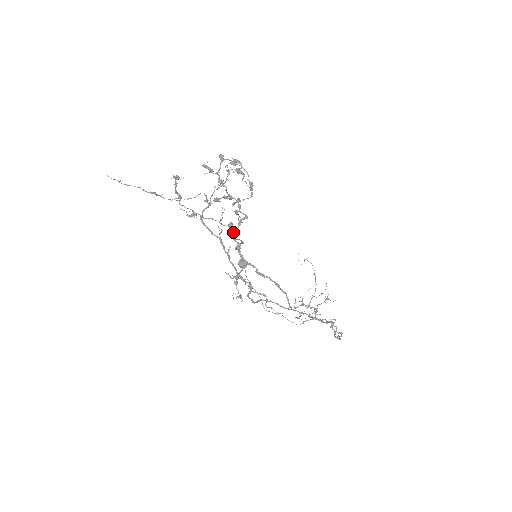
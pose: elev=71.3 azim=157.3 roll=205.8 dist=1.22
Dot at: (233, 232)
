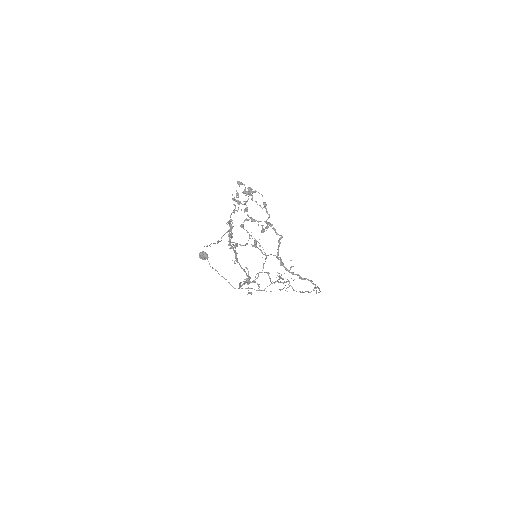
Dot at: (278, 253)
